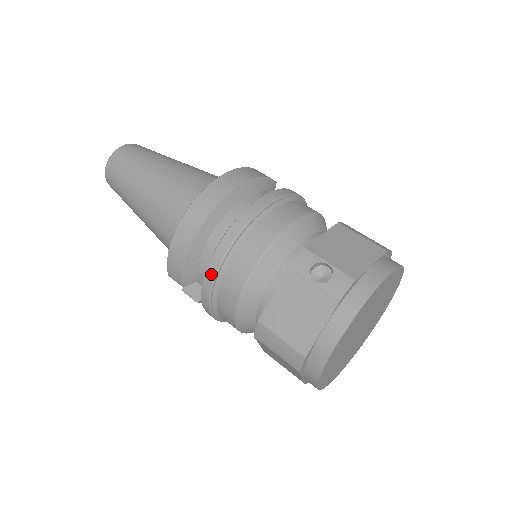
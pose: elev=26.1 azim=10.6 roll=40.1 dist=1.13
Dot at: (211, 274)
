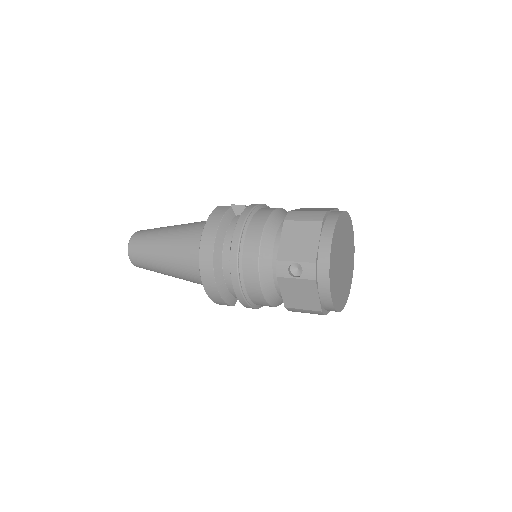
Dot at: (242, 300)
